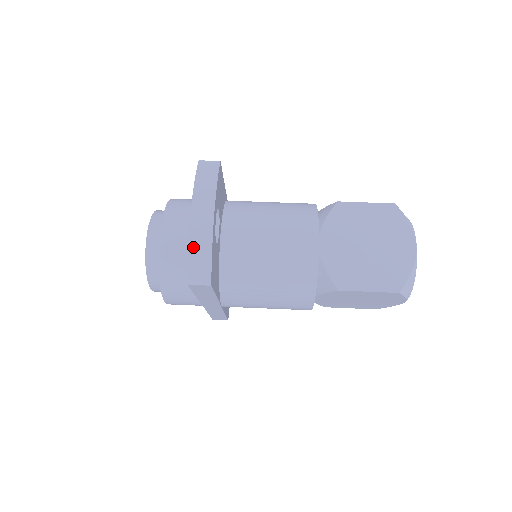
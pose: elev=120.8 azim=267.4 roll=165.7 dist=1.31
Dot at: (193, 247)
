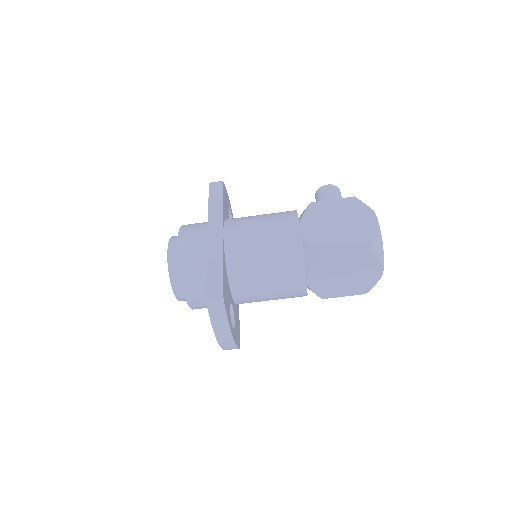
Dot at: (224, 347)
